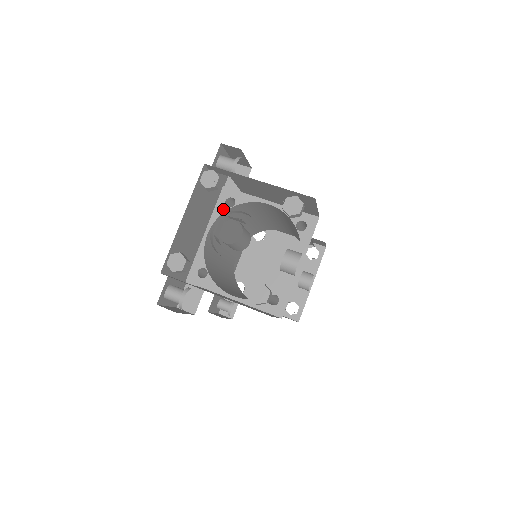
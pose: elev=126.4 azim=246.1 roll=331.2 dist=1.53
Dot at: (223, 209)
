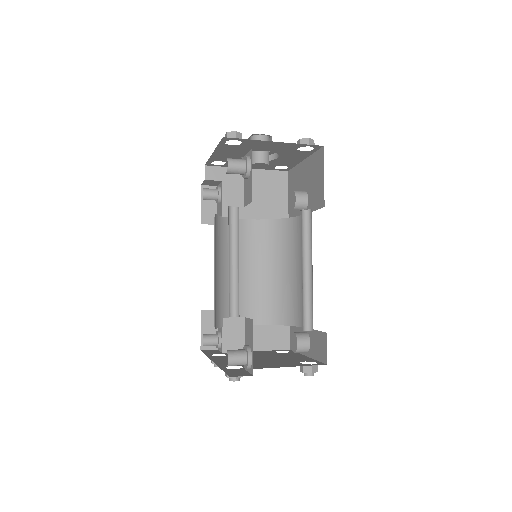
Dot at: occluded
